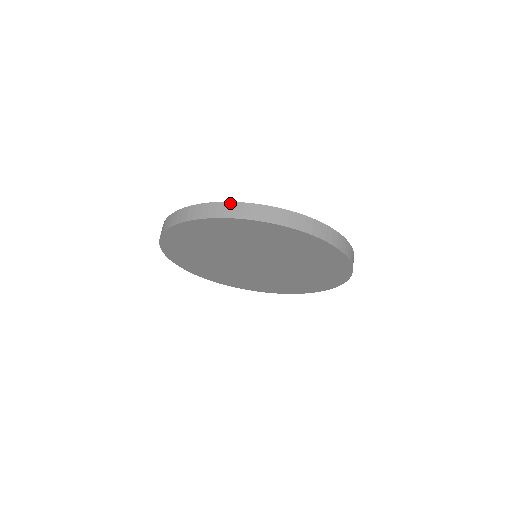
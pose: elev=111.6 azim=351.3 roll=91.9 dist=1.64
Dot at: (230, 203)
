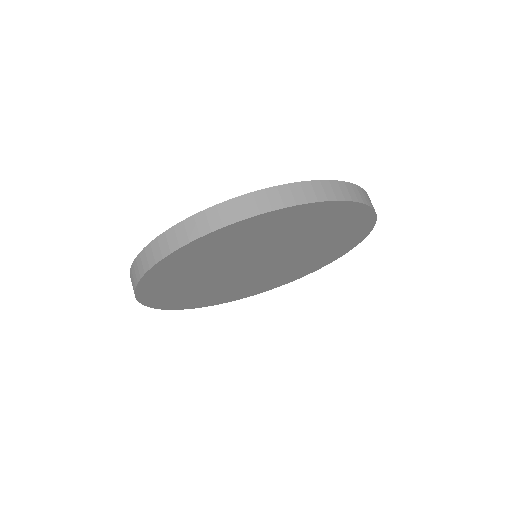
Dot at: (294, 184)
